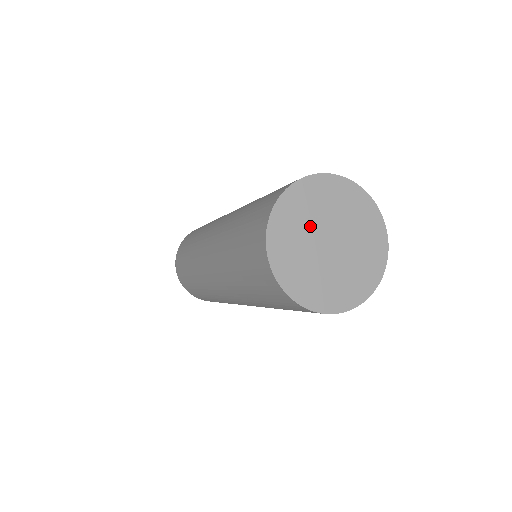
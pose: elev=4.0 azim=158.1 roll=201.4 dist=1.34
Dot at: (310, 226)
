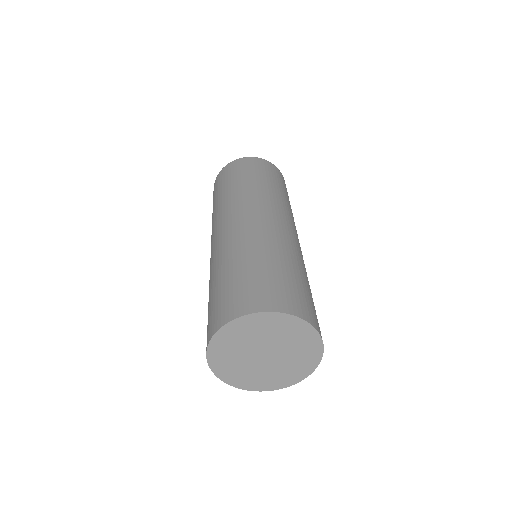
Dot at: (242, 357)
